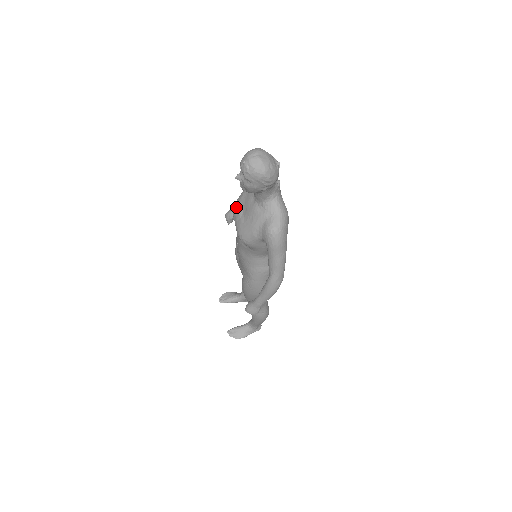
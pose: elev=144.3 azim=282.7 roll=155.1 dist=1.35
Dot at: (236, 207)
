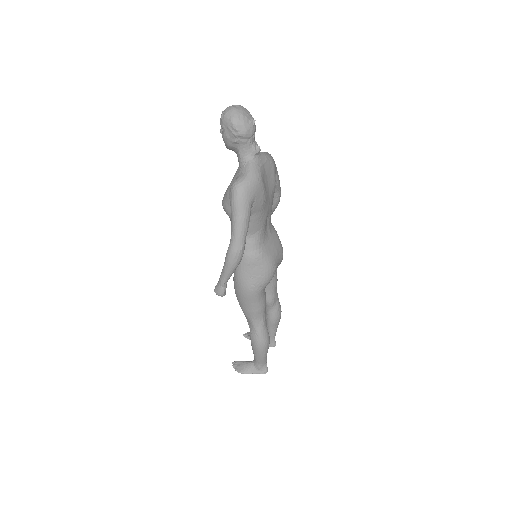
Dot at: occluded
